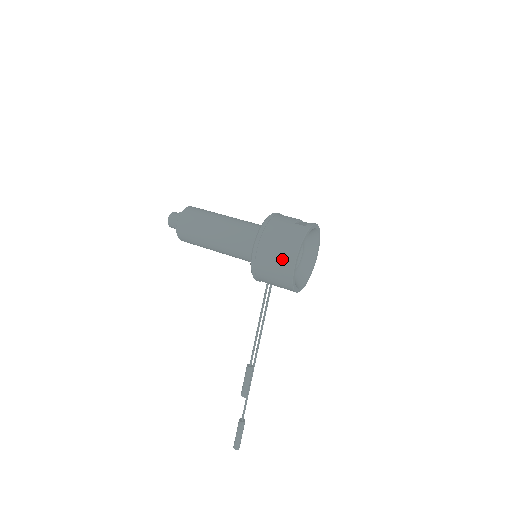
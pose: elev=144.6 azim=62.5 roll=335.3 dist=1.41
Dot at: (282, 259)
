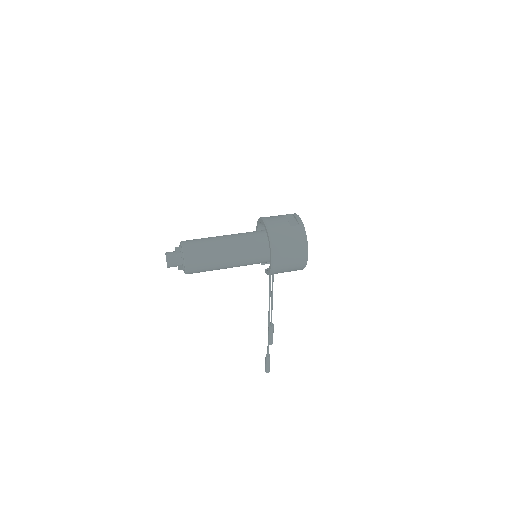
Dot at: (297, 259)
